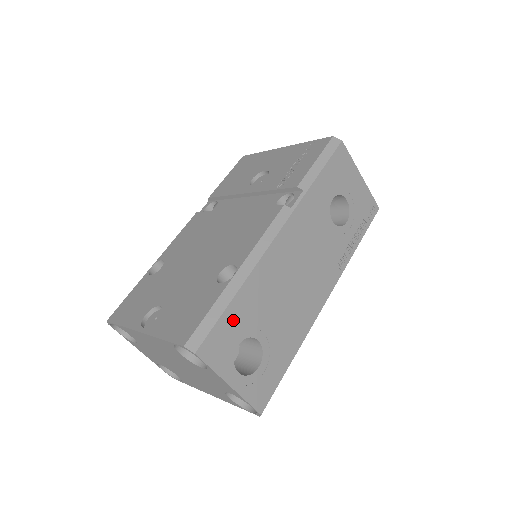
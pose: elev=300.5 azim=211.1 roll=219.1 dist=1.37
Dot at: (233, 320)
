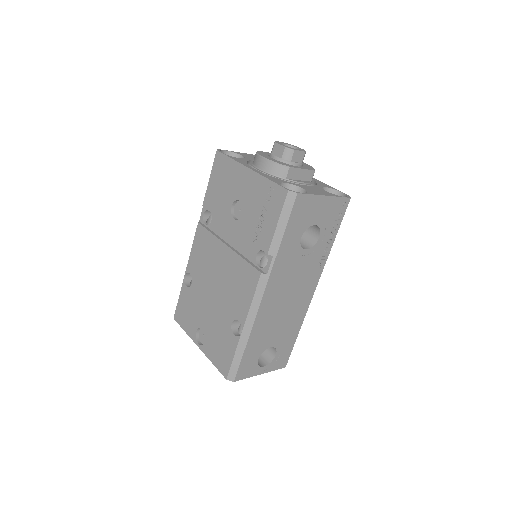
Dot at: (250, 354)
